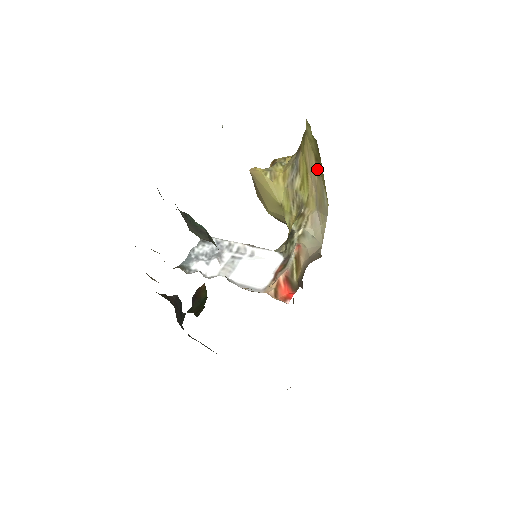
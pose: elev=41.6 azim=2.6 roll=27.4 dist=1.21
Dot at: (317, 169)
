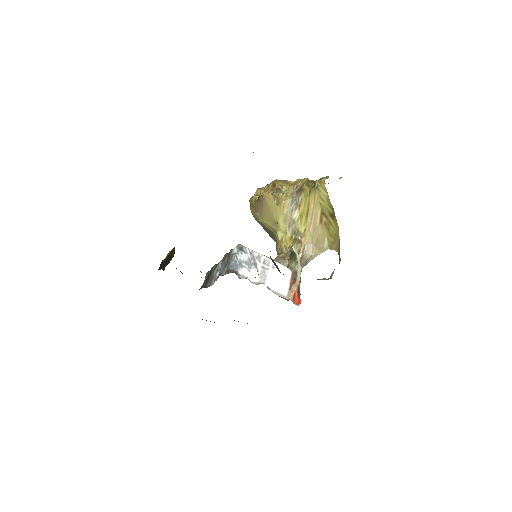
Dot at: (321, 220)
